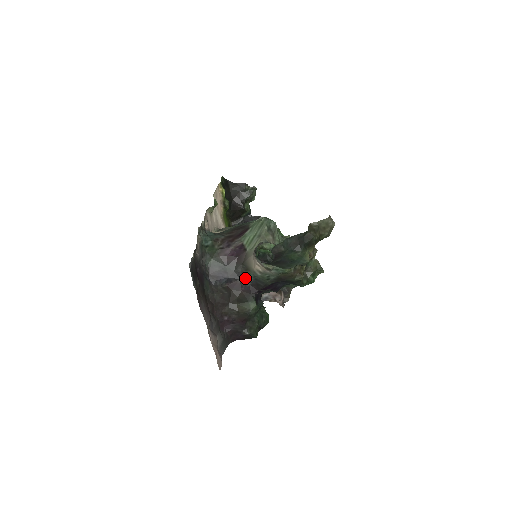
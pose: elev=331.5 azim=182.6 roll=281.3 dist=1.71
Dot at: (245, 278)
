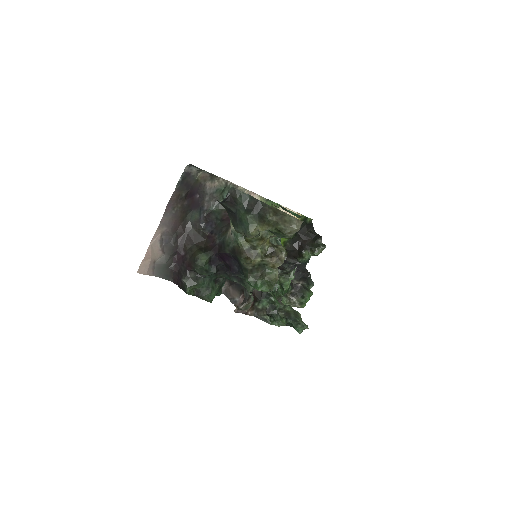
Dot at: (220, 237)
